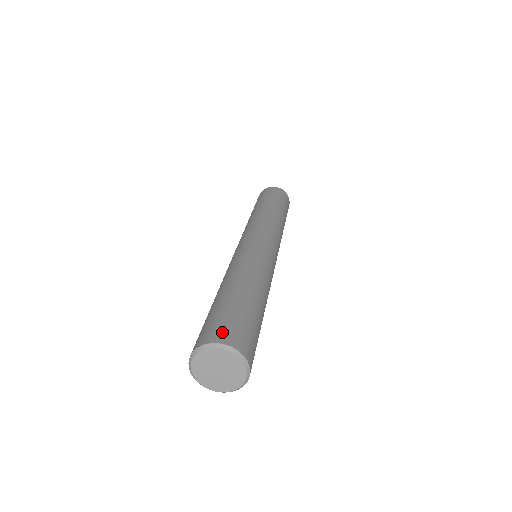
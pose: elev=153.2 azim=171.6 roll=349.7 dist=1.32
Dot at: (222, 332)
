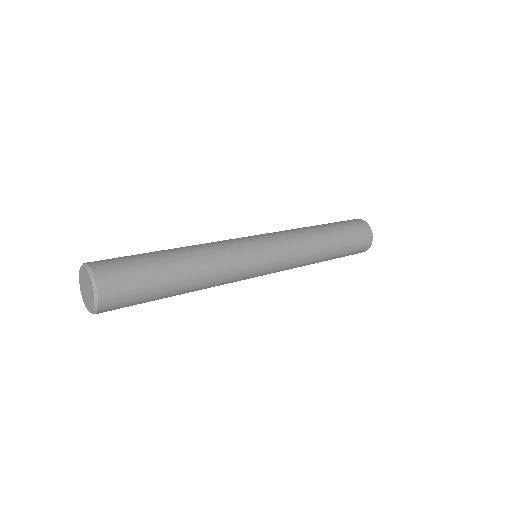
Dot at: occluded
